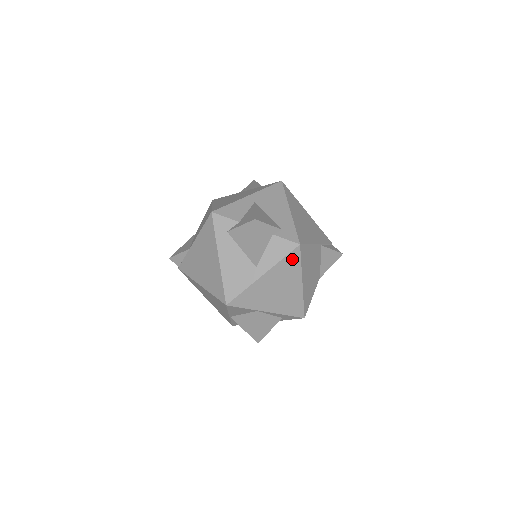
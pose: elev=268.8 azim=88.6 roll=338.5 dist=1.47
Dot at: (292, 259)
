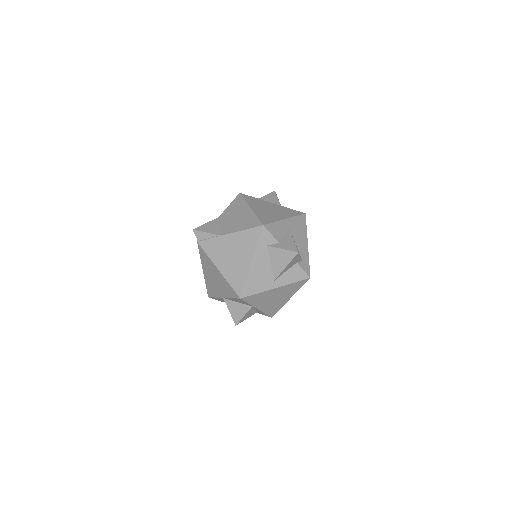
Dot at: (299, 284)
